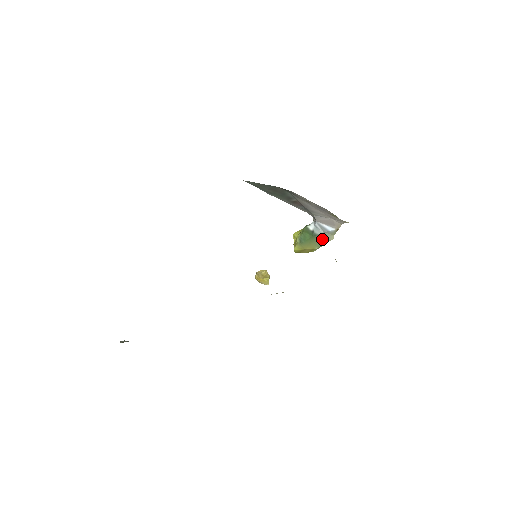
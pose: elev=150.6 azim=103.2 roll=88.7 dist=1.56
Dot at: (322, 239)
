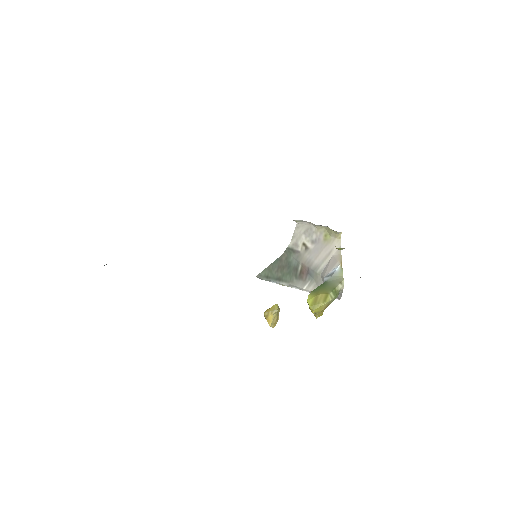
Dot at: (333, 283)
